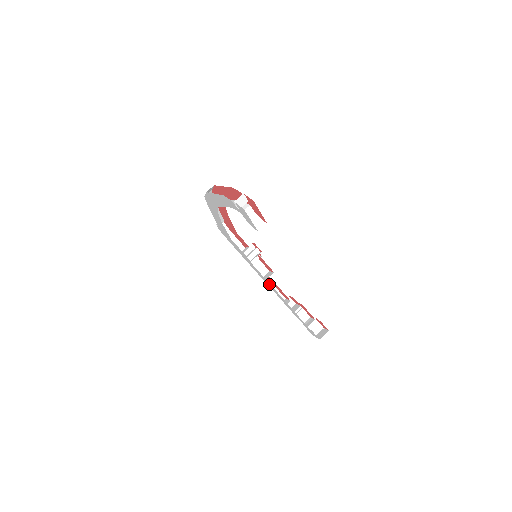
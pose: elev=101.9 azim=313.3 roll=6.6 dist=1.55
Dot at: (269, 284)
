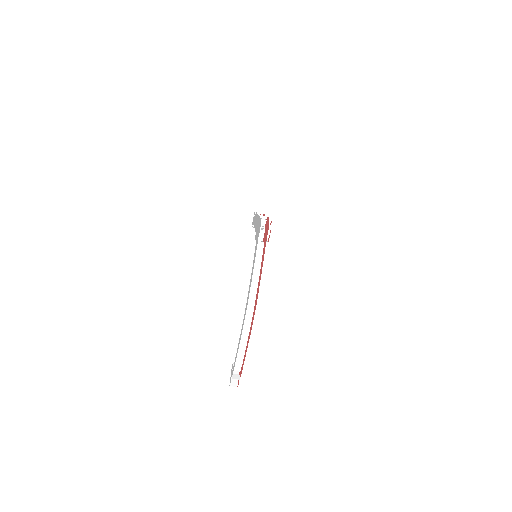
Dot at: occluded
